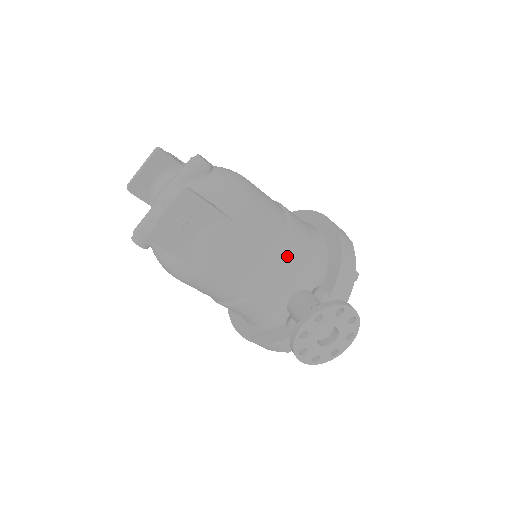
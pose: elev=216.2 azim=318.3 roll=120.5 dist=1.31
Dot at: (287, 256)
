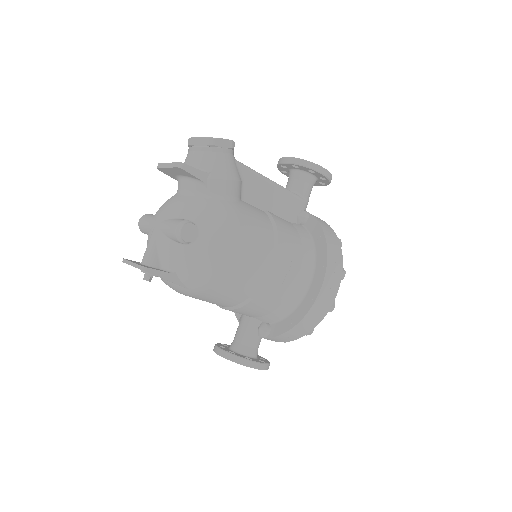
Dot at: (241, 308)
